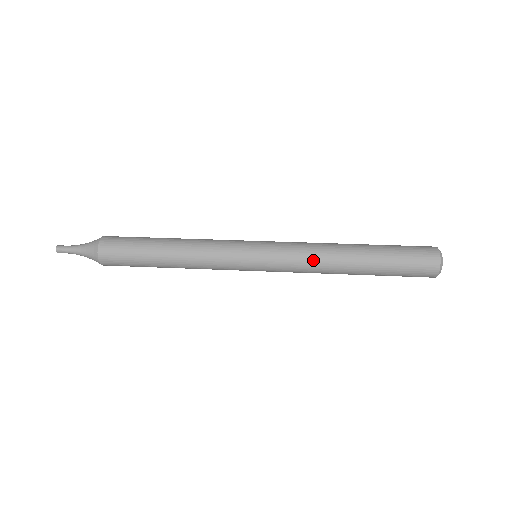
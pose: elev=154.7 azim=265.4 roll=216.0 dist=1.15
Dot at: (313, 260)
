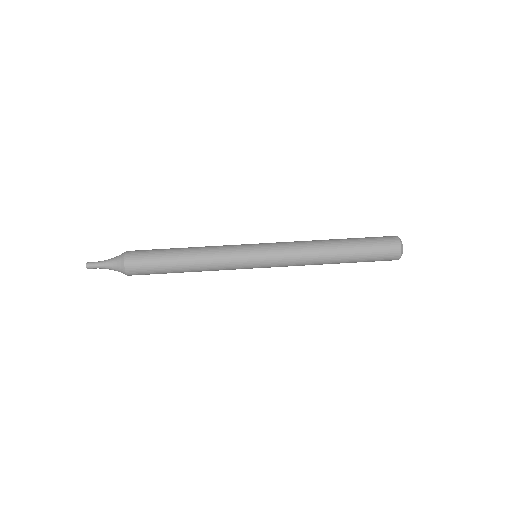
Dot at: (302, 265)
